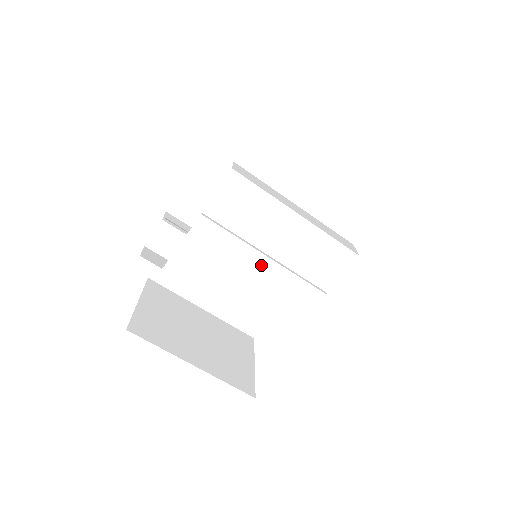
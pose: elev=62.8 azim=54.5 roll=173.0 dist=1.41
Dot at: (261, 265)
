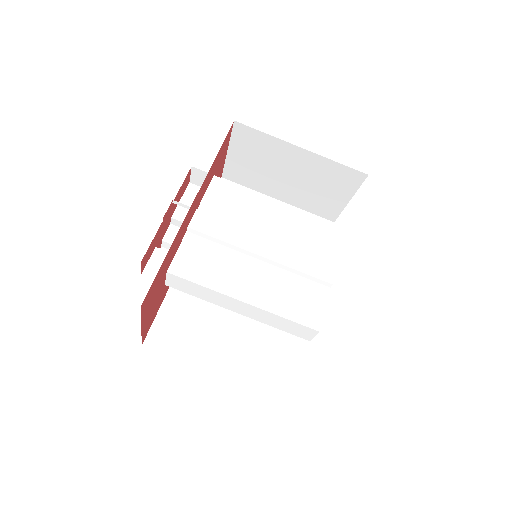
Dot at: (265, 247)
